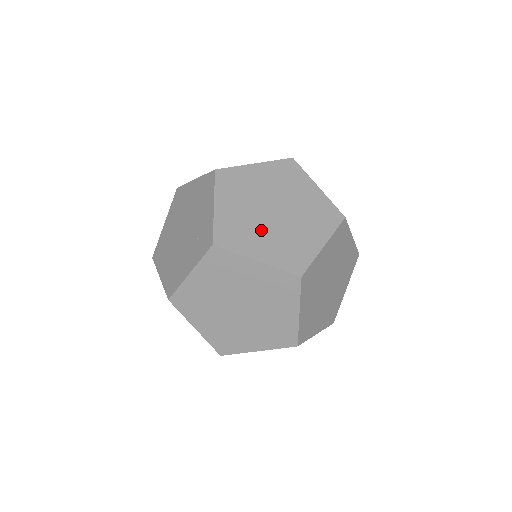
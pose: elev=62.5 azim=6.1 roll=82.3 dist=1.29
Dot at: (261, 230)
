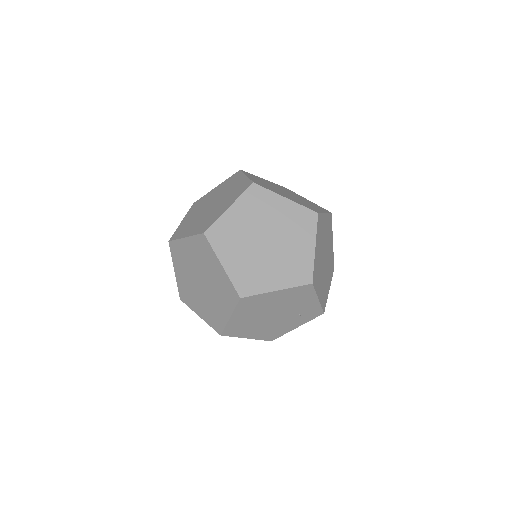
Dot at: (326, 276)
